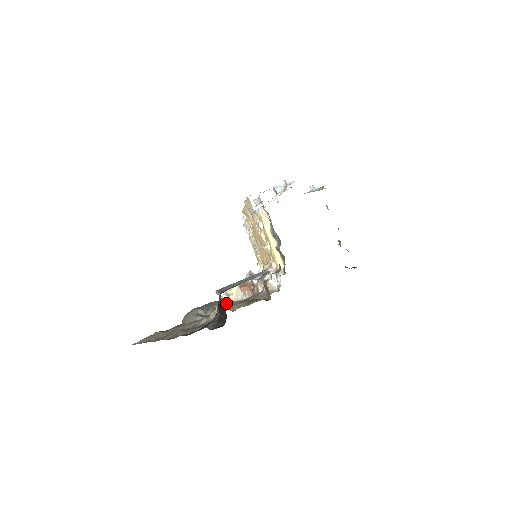
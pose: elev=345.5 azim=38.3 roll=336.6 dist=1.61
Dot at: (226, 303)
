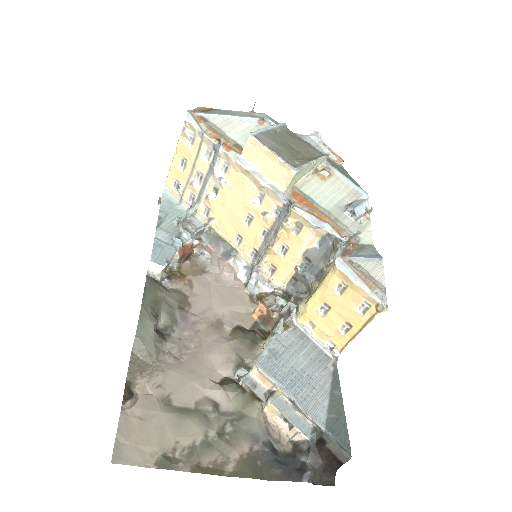
Dot at: (160, 280)
